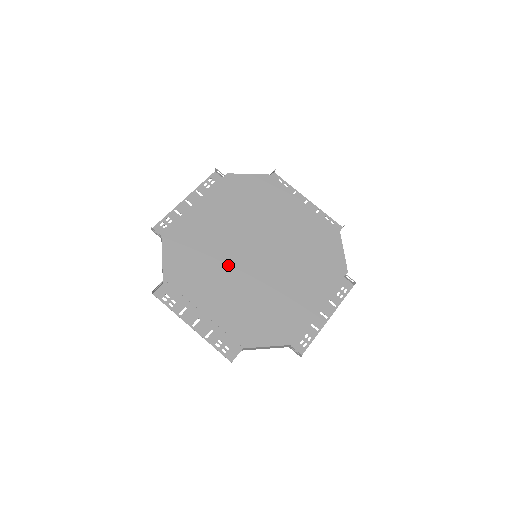
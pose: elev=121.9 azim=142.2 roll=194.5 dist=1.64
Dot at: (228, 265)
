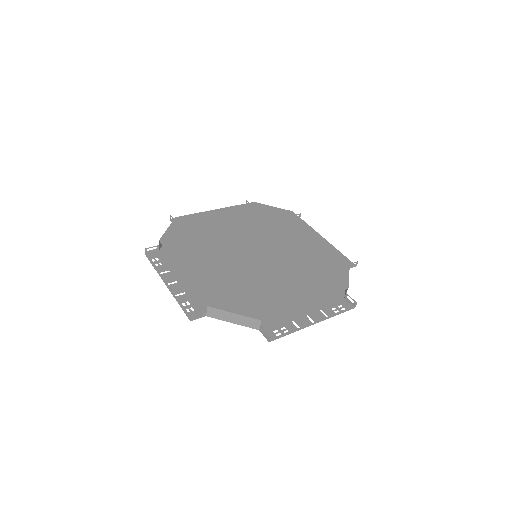
Dot at: (224, 250)
